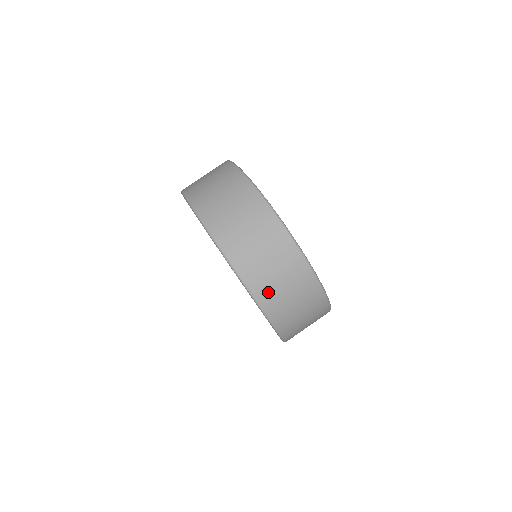
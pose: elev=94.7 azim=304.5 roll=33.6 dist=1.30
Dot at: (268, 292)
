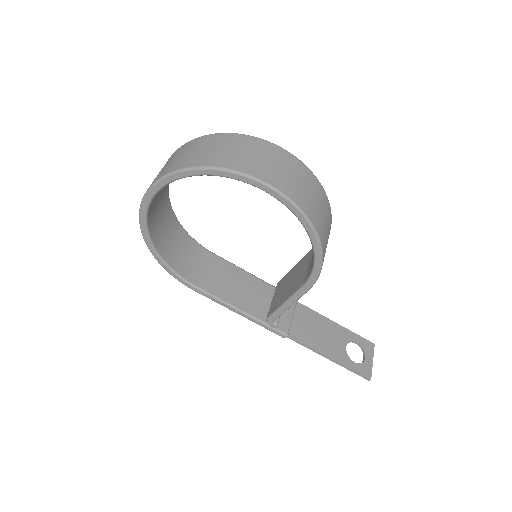
Dot at: (221, 159)
